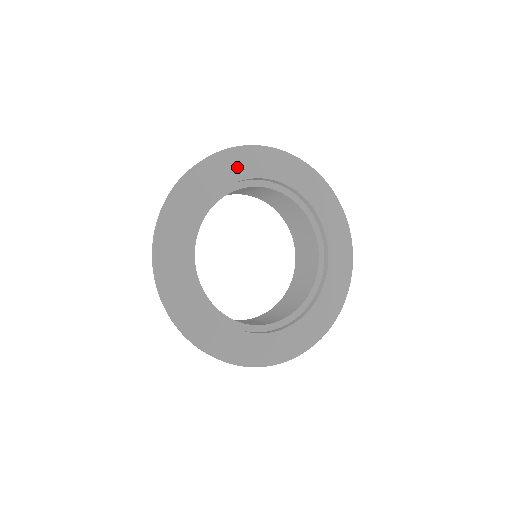
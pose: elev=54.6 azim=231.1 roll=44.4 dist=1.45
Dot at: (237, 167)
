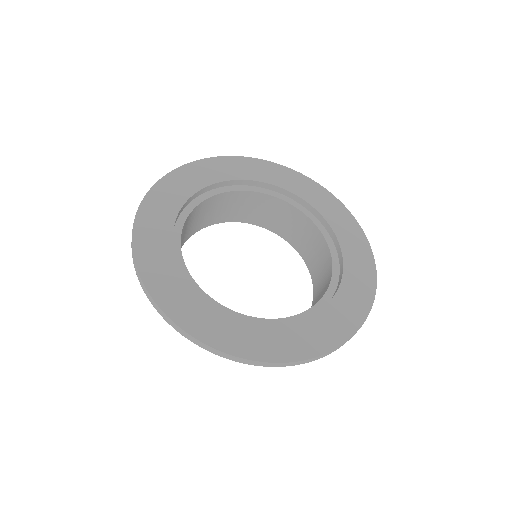
Dot at: (189, 182)
